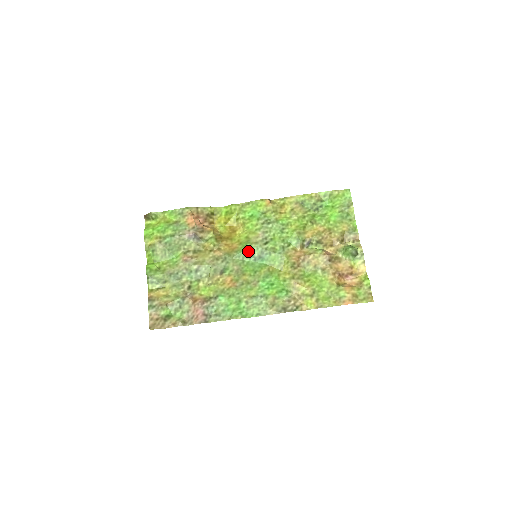
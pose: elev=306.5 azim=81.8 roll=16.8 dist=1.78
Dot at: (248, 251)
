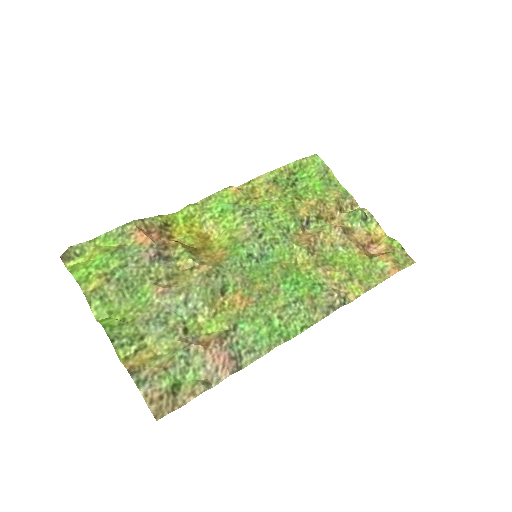
Dot at: (243, 253)
